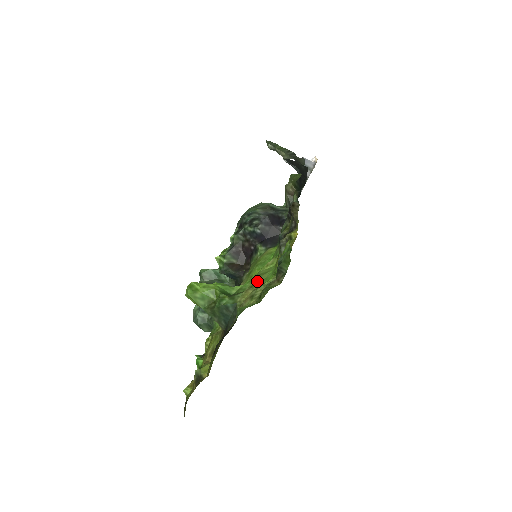
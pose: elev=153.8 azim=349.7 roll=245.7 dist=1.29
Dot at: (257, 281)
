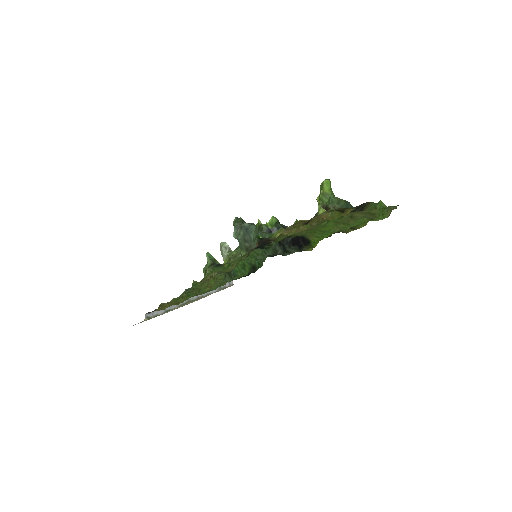
Dot at: (350, 220)
